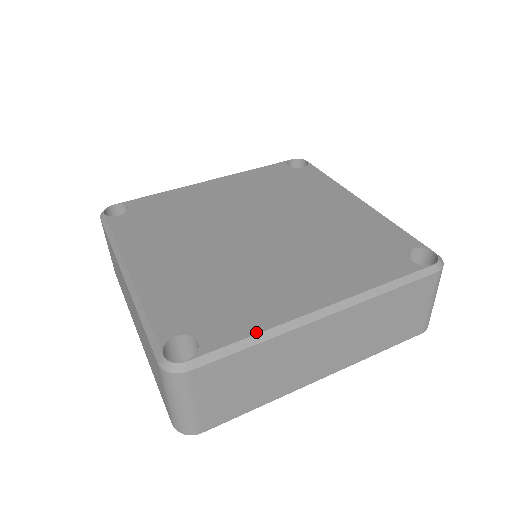
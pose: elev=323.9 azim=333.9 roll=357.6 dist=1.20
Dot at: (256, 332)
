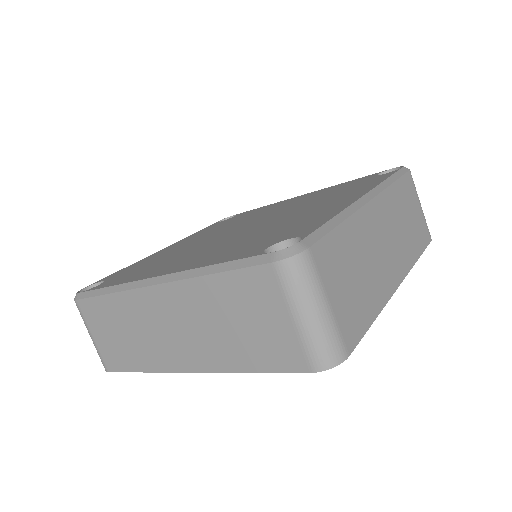
Dot at: (114, 285)
